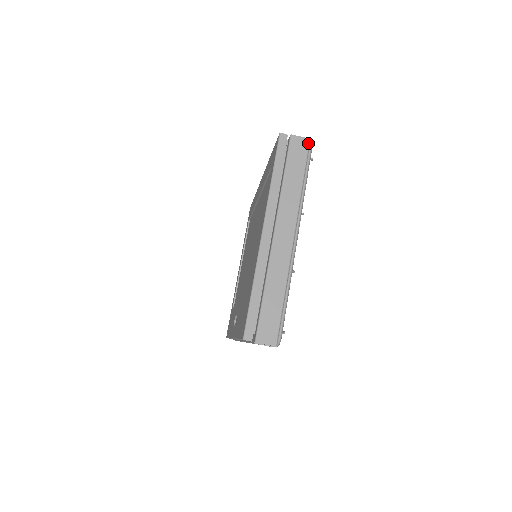
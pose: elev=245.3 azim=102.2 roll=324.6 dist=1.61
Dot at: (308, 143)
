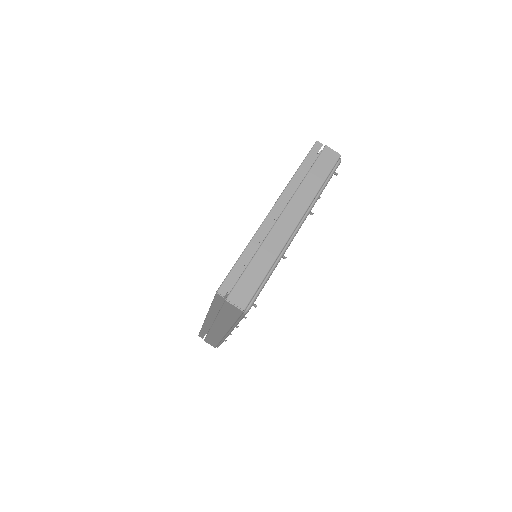
Dot at: (338, 157)
